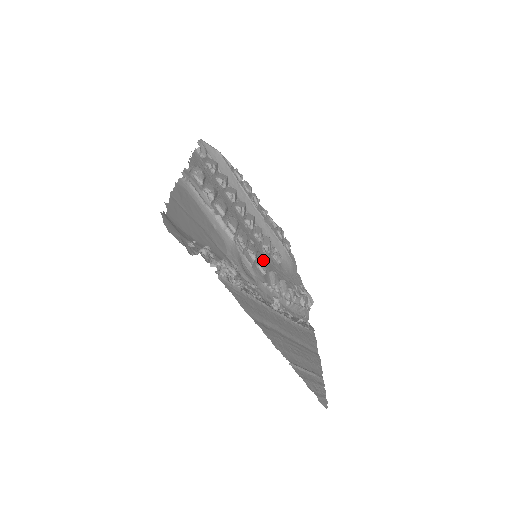
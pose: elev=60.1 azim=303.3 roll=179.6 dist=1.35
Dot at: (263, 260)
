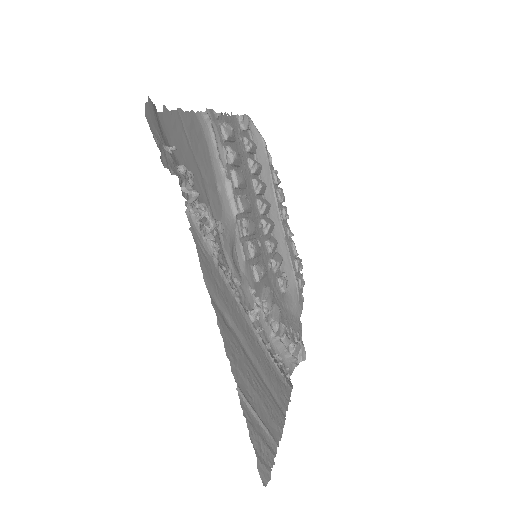
Dot at: (263, 265)
